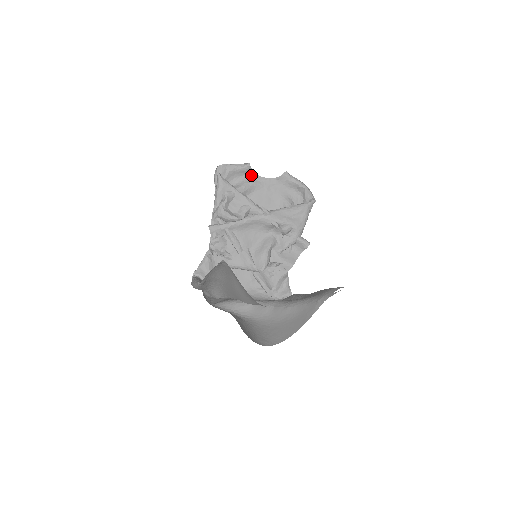
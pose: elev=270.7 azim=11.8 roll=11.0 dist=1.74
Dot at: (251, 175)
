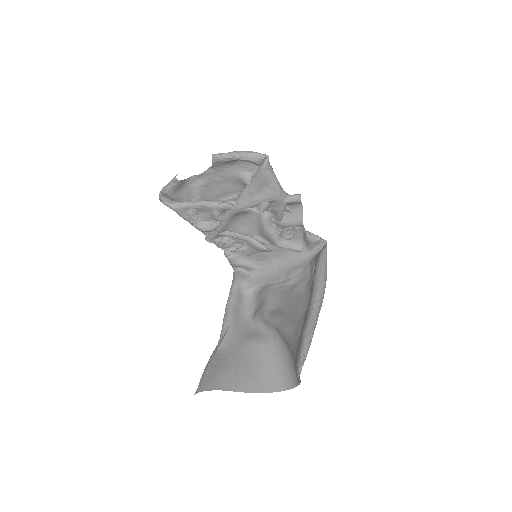
Dot at: (190, 180)
